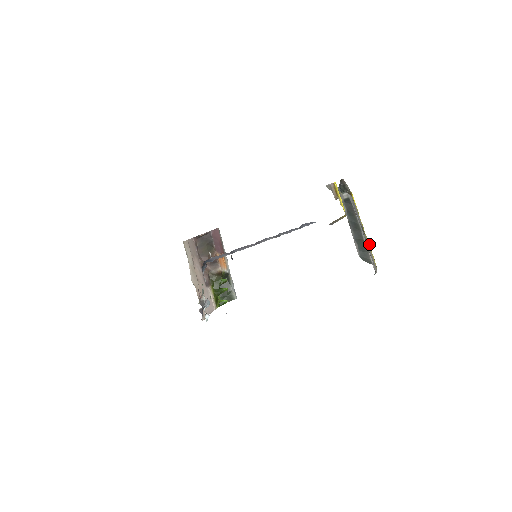
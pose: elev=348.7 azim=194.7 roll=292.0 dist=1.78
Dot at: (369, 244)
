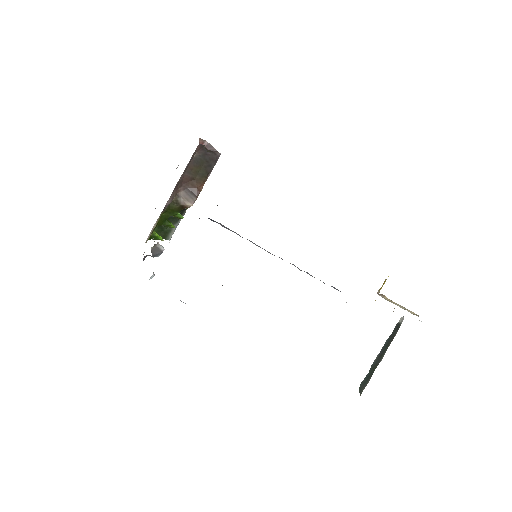
Dot at: occluded
